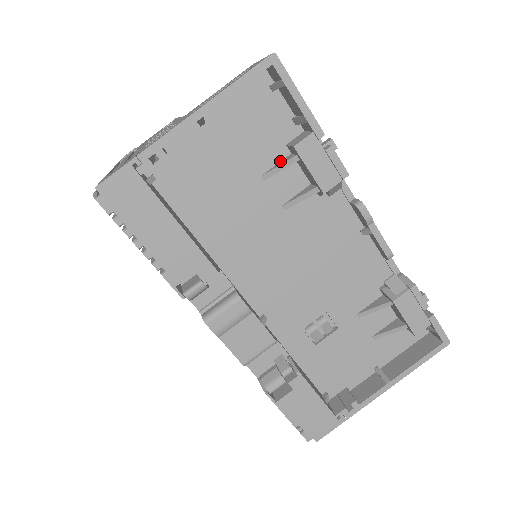
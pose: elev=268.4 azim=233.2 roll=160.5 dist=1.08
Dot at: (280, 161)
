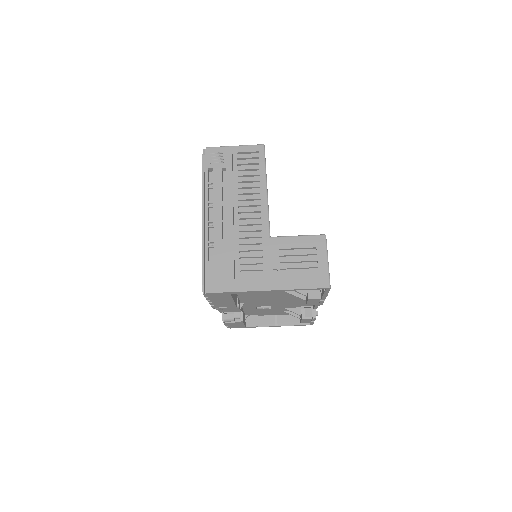
Dot at: occluded
